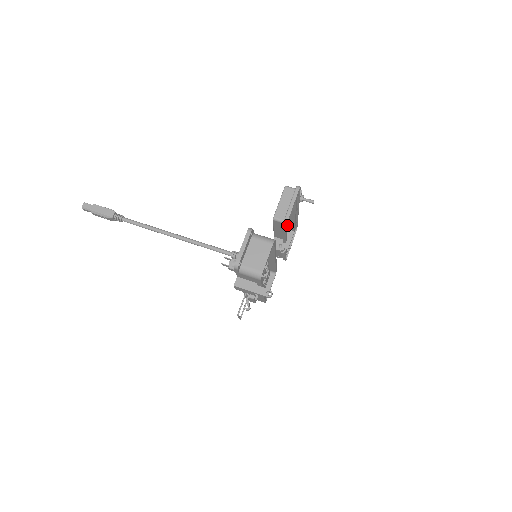
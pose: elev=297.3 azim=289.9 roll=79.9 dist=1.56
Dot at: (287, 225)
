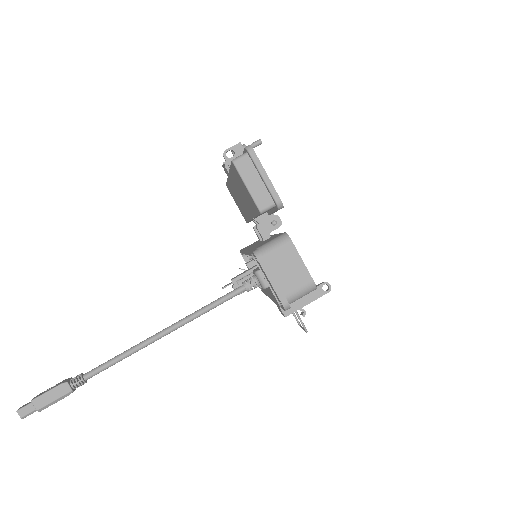
Dot at: occluded
